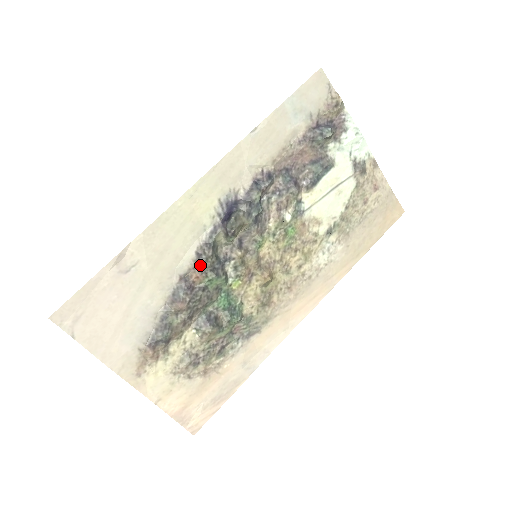
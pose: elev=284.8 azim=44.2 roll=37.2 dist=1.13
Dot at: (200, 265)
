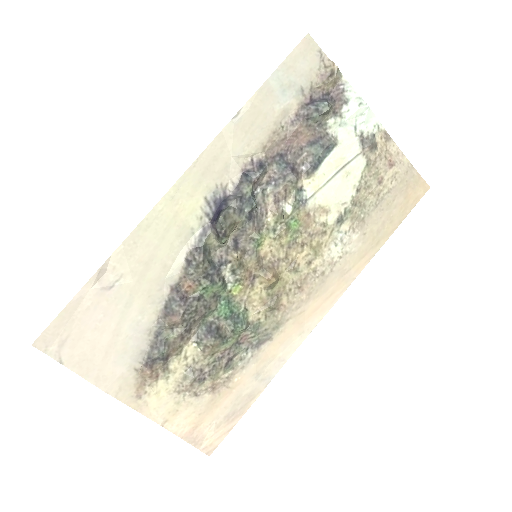
Dot at: (191, 273)
